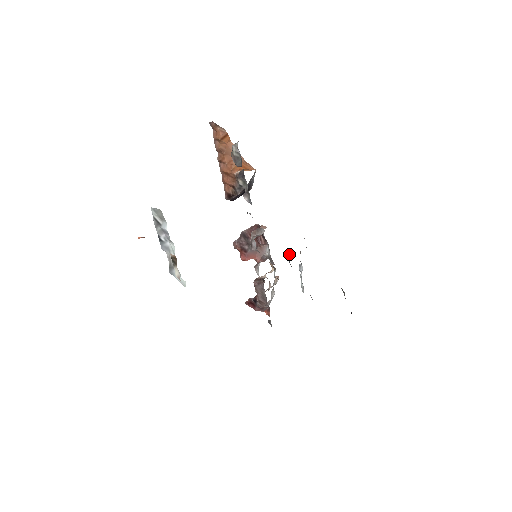
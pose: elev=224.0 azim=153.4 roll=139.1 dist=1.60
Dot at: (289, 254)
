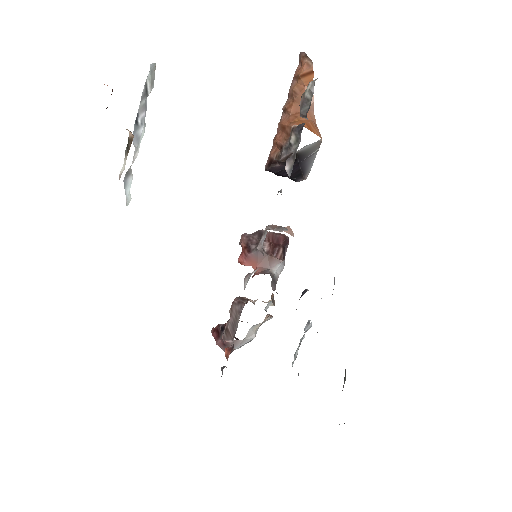
Dot at: (303, 292)
